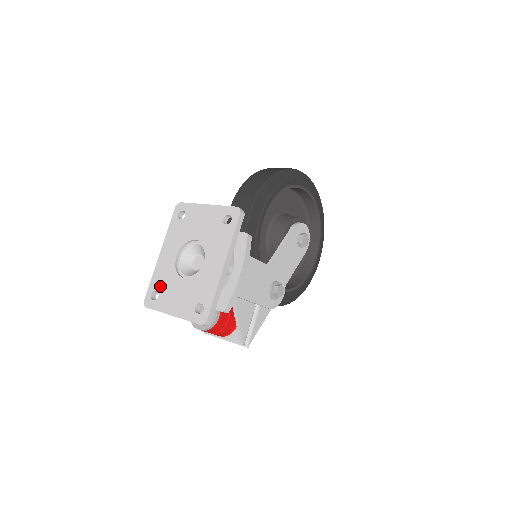
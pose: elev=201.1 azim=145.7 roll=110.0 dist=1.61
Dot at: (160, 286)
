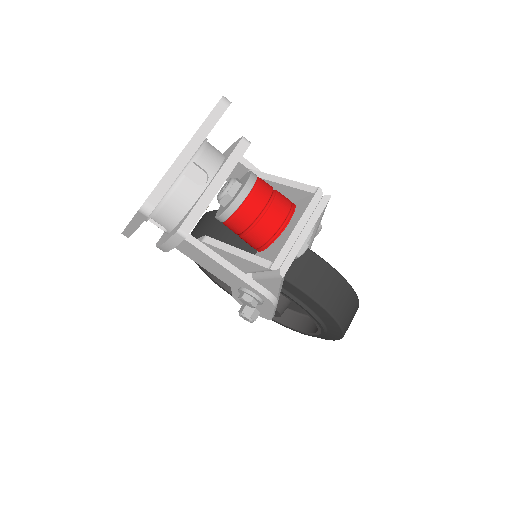
Dot at: occluded
